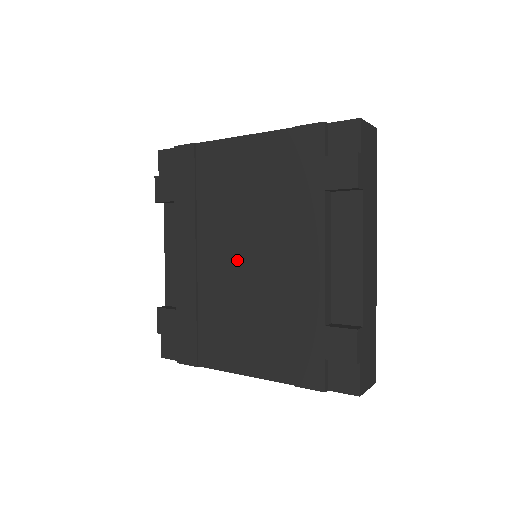
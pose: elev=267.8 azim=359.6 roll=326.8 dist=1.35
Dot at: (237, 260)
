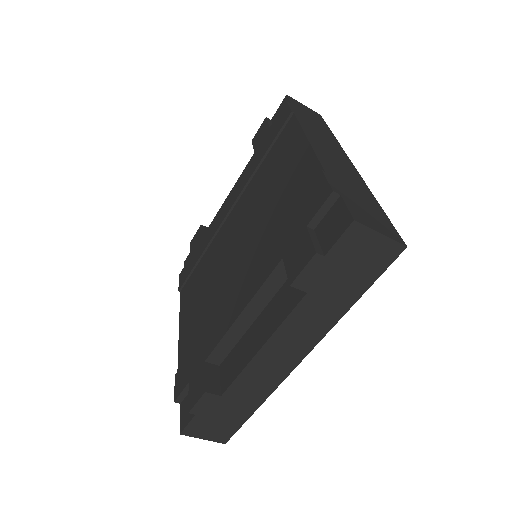
Dot at: (232, 245)
